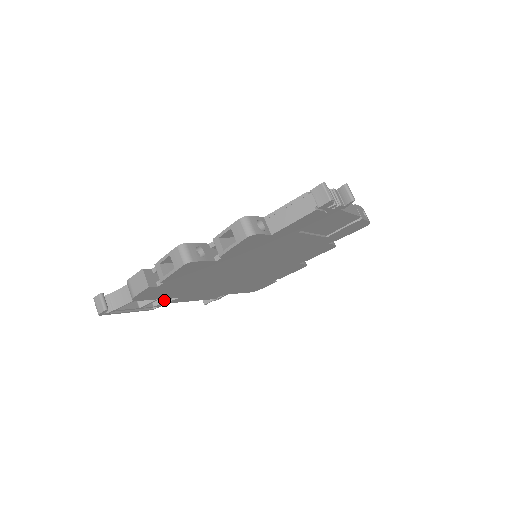
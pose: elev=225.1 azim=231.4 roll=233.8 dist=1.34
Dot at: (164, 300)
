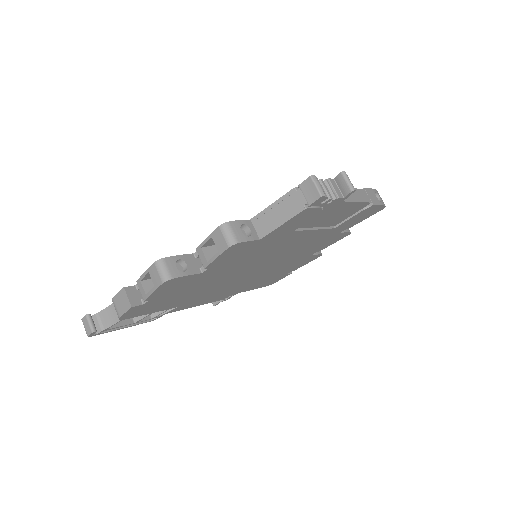
Dot at: (161, 311)
